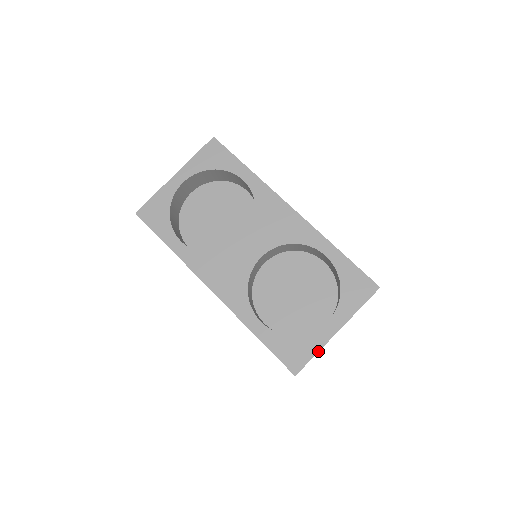
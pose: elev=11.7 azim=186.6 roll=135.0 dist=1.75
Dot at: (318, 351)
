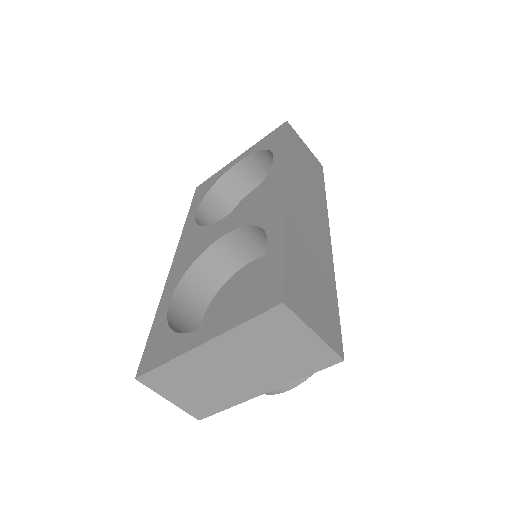
Dot at: (170, 360)
